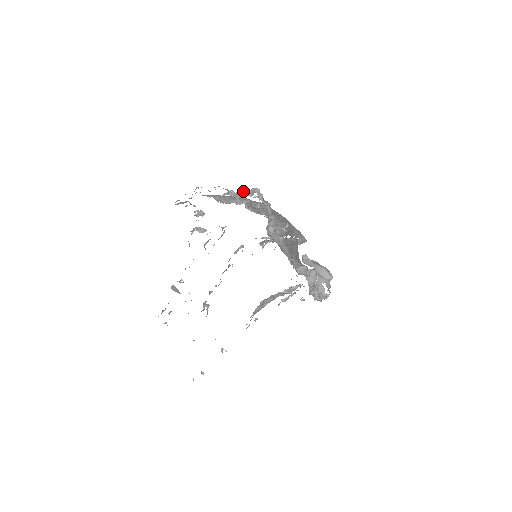
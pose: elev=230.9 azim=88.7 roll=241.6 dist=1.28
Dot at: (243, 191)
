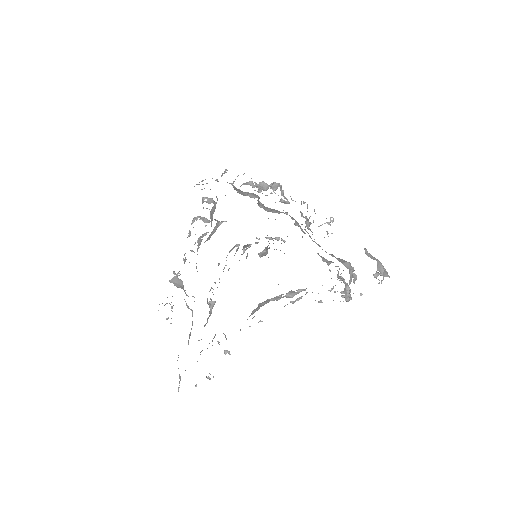
Dot at: (265, 184)
